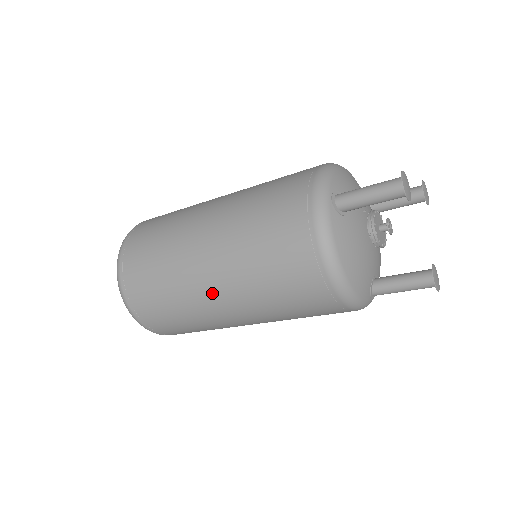
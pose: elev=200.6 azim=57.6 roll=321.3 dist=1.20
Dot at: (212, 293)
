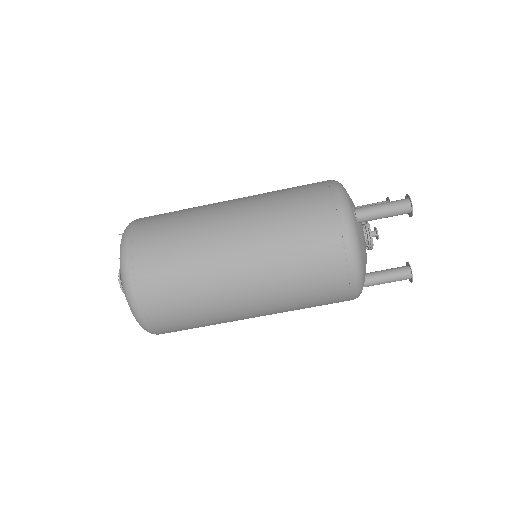
Dot at: (241, 292)
